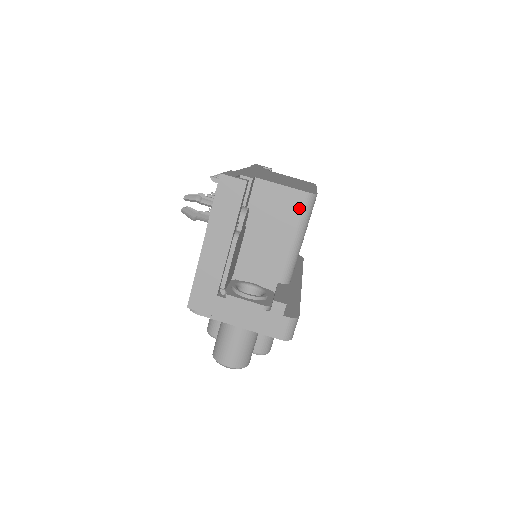
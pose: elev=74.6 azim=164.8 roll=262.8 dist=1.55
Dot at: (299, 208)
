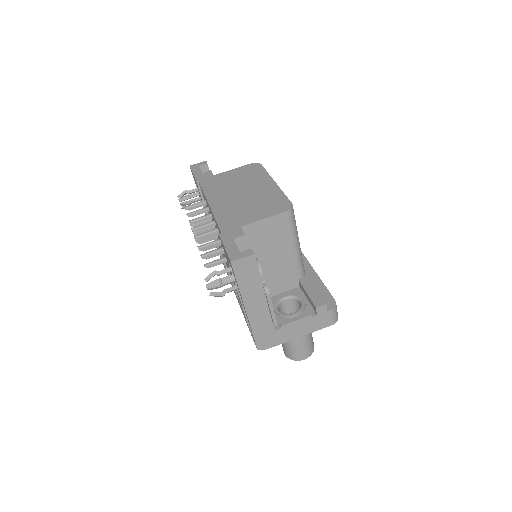
Dot at: (287, 225)
